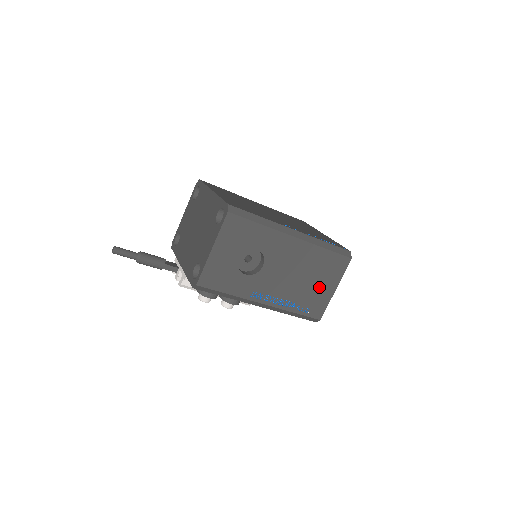
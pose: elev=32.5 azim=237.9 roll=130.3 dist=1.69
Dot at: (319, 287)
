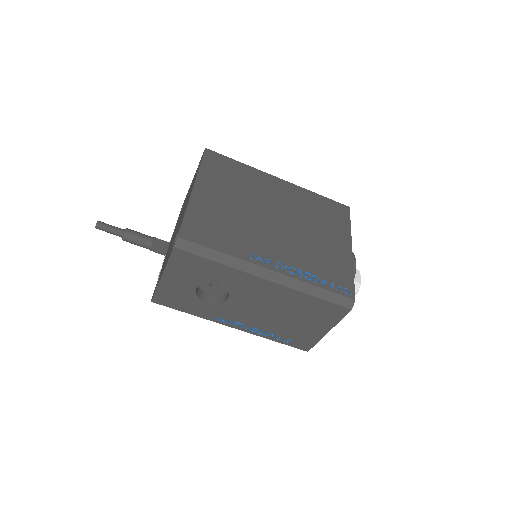
Dot at: (305, 326)
